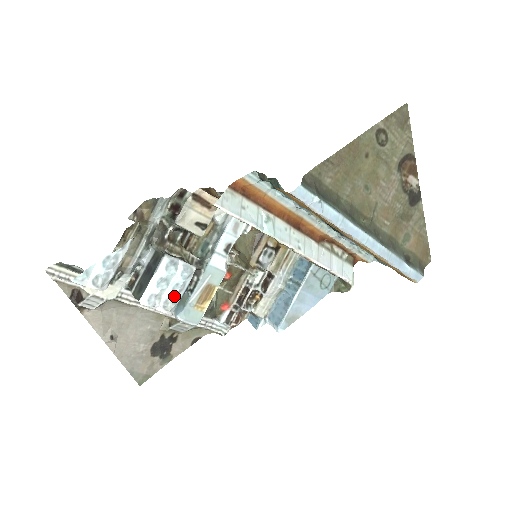
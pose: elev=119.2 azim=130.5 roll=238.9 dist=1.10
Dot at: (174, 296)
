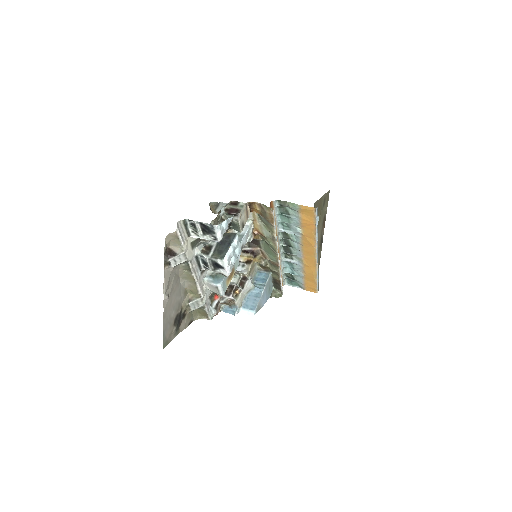
Dot at: (234, 263)
